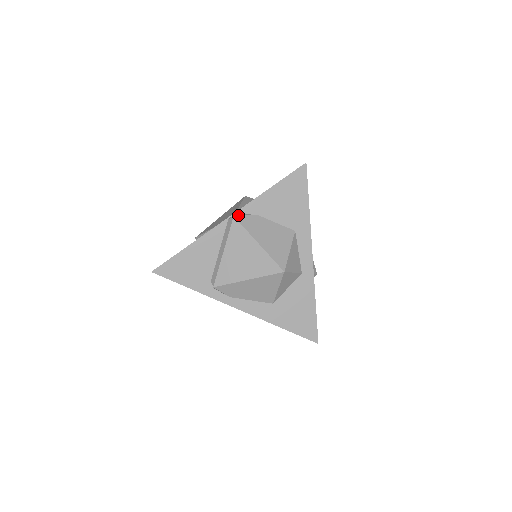
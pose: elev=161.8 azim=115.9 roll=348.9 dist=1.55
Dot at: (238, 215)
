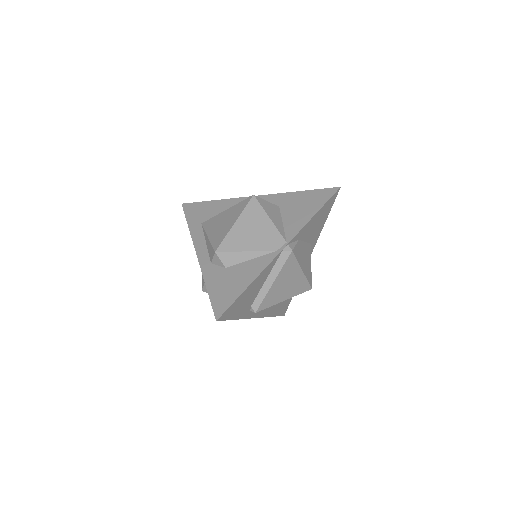
Dot at: (293, 247)
